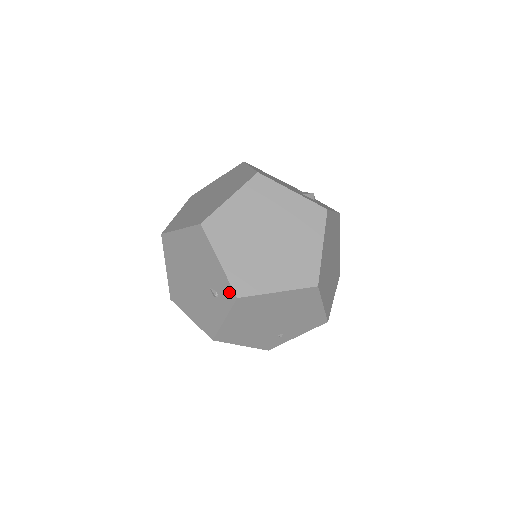
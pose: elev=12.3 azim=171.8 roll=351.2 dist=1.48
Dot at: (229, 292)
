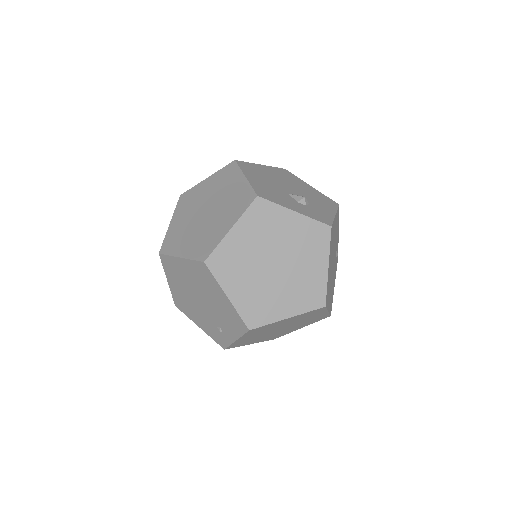
Dot at: occluded
